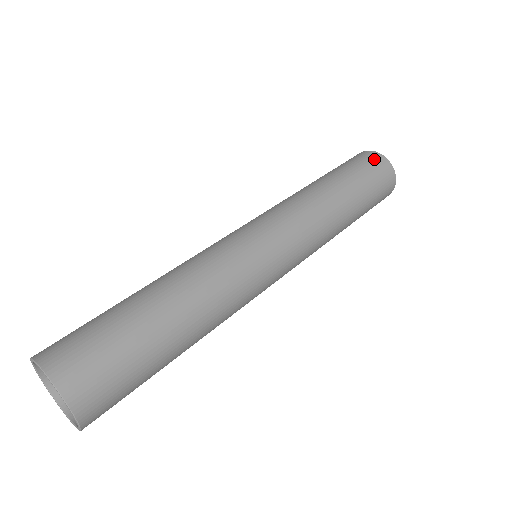
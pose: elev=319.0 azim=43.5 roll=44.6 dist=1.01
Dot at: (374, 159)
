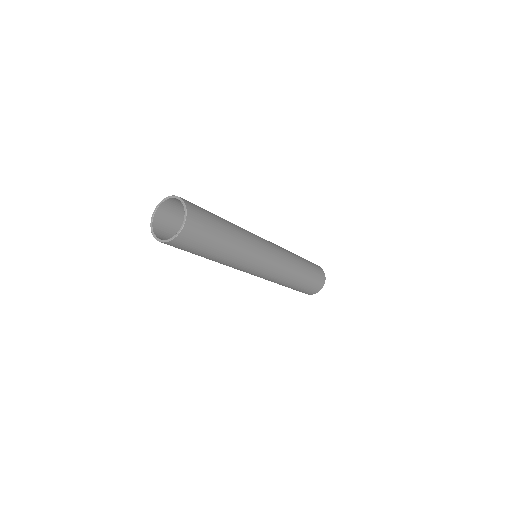
Dot at: occluded
